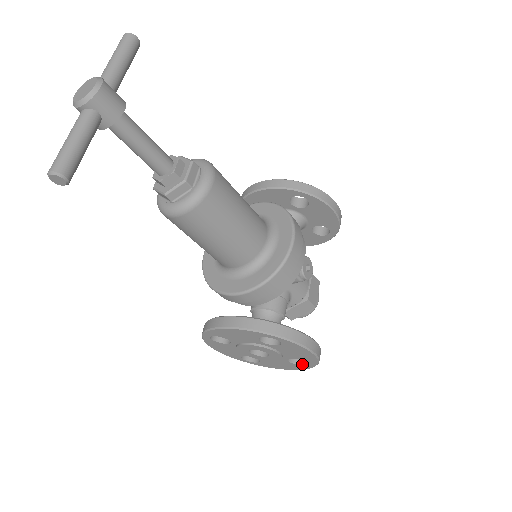
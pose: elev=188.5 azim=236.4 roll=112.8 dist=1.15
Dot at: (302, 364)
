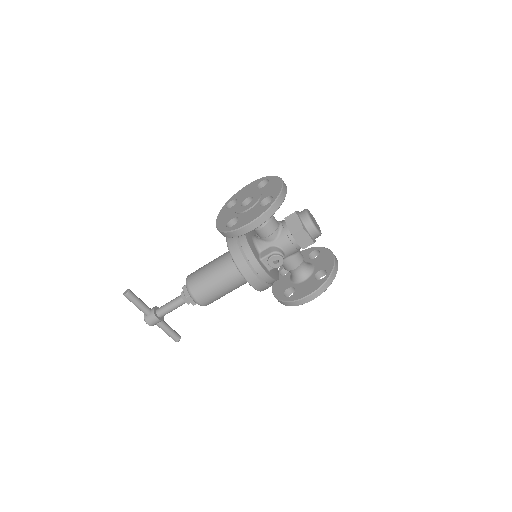
Dot at: occluded
